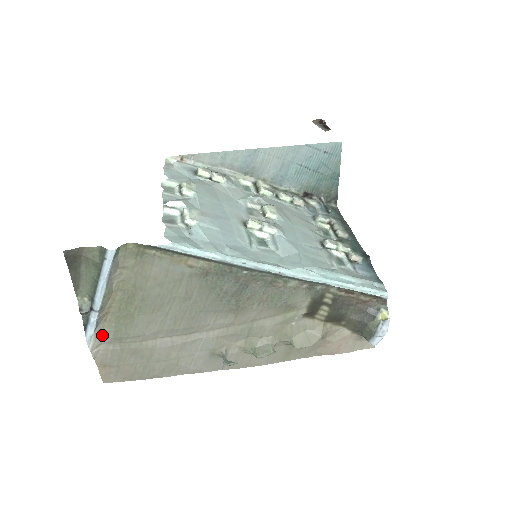
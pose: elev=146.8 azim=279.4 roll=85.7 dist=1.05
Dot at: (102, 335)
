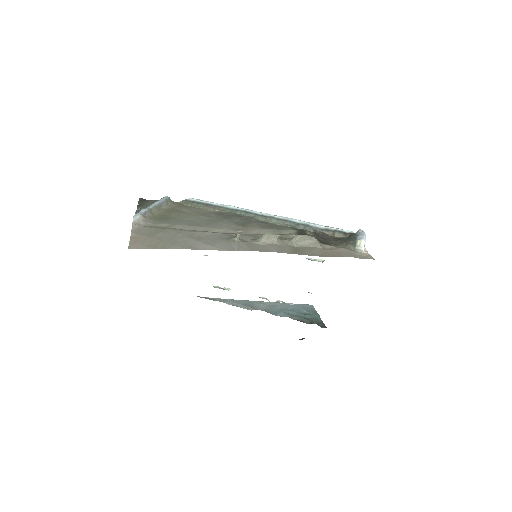
Dot at: (144, 221)
